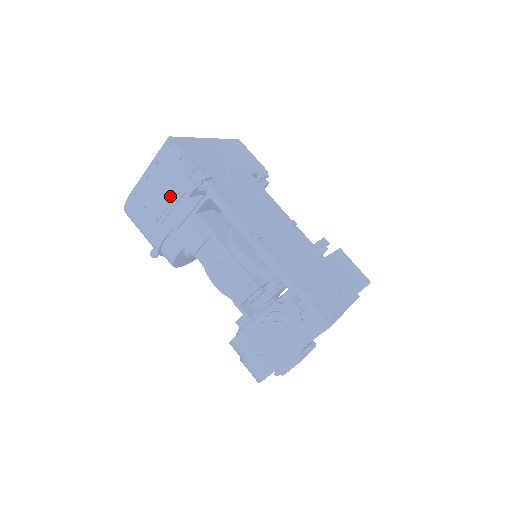
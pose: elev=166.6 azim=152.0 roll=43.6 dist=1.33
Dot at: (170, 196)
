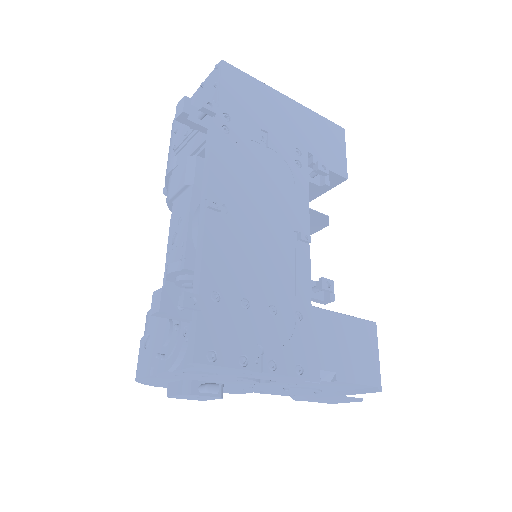
Dot at: occluded
